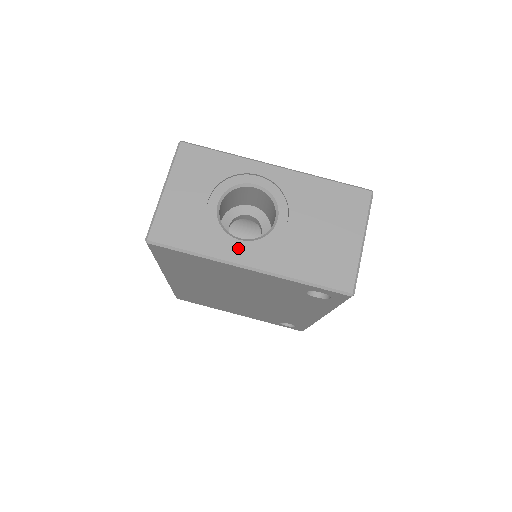
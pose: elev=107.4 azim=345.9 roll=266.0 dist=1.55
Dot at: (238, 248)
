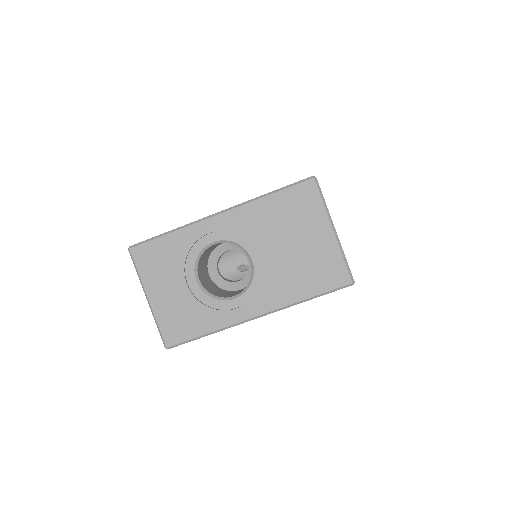
Dot at: (238, 306)
